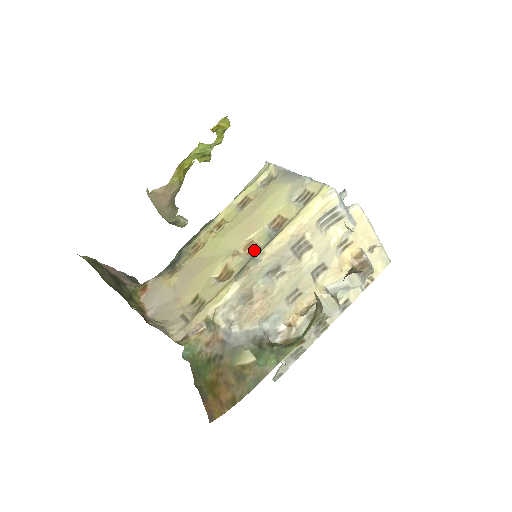
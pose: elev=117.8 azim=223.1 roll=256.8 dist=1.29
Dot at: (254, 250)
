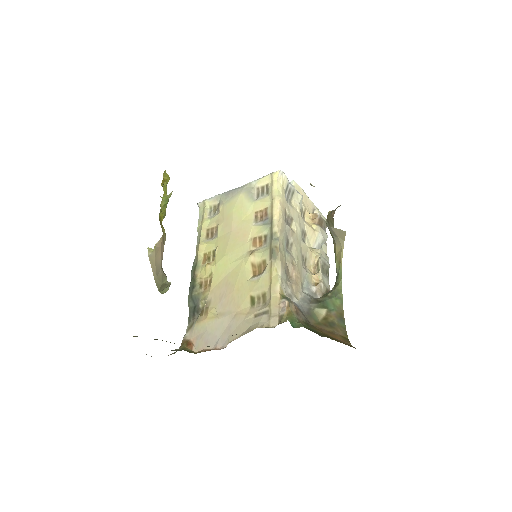
Dot at: (263, 240)
